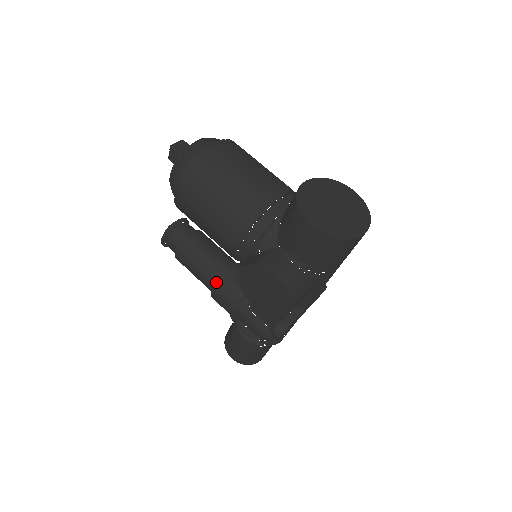
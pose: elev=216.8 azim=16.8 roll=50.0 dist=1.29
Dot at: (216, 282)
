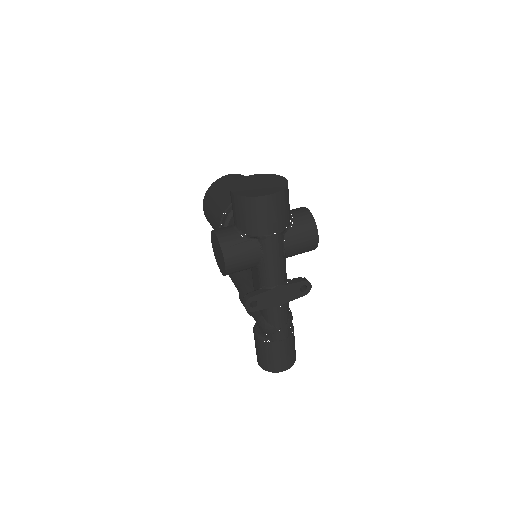
Dot at: occluded
